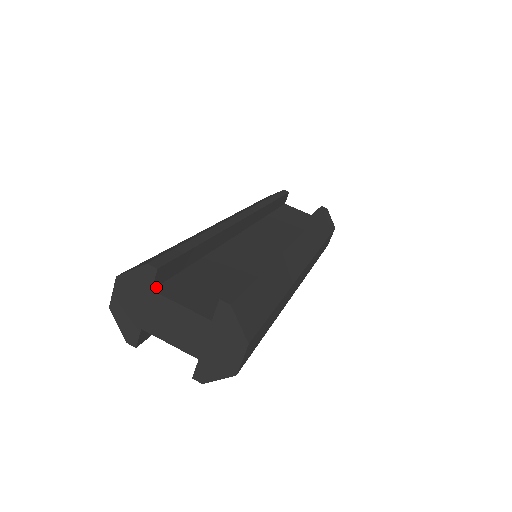
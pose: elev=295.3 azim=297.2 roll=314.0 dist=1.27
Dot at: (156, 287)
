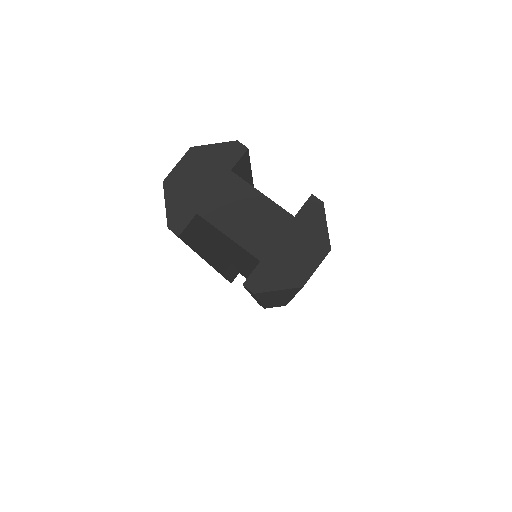
Dot at: (232, 173)
